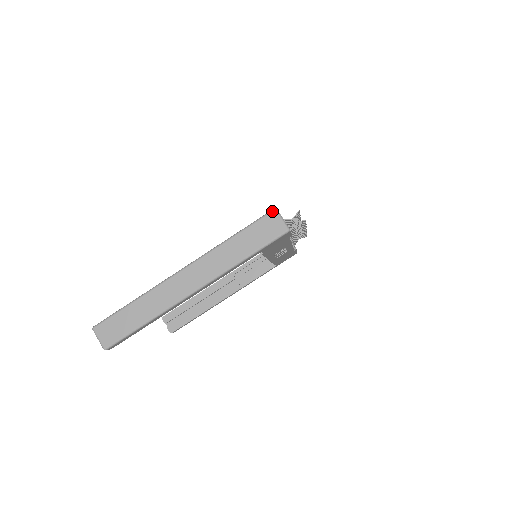
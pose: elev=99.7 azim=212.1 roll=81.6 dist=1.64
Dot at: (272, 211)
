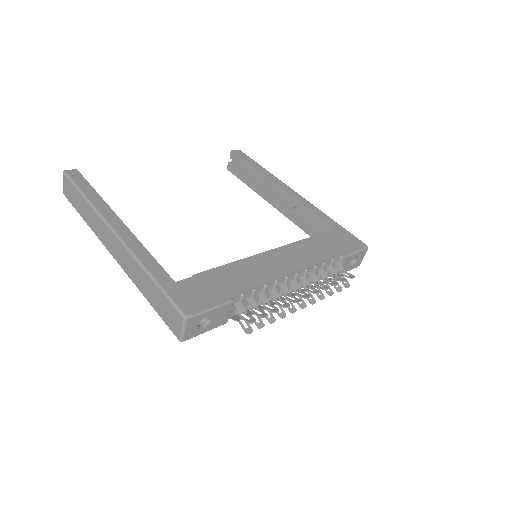
Dot at: (181, 315)
